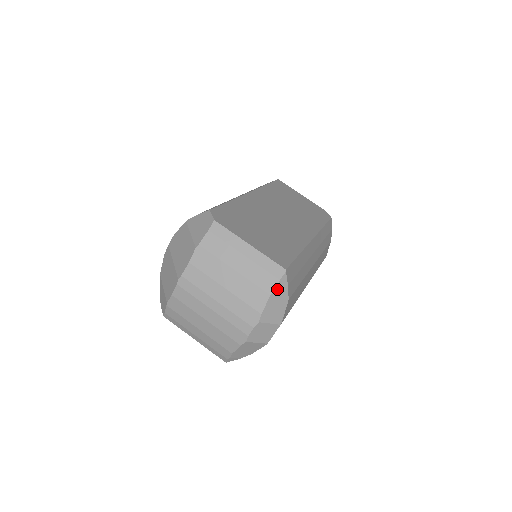
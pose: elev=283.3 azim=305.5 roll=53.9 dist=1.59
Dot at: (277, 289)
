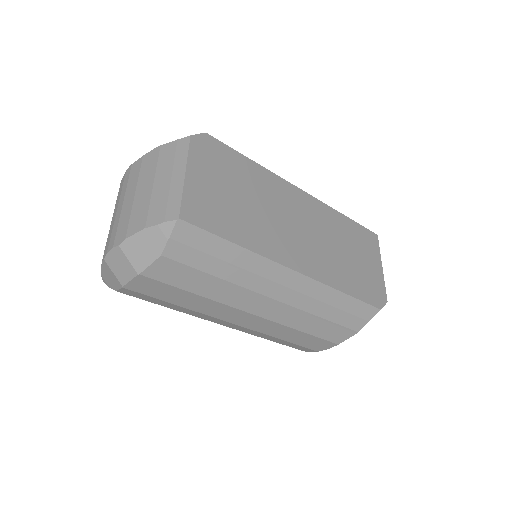
Dot at: (156, 229)
